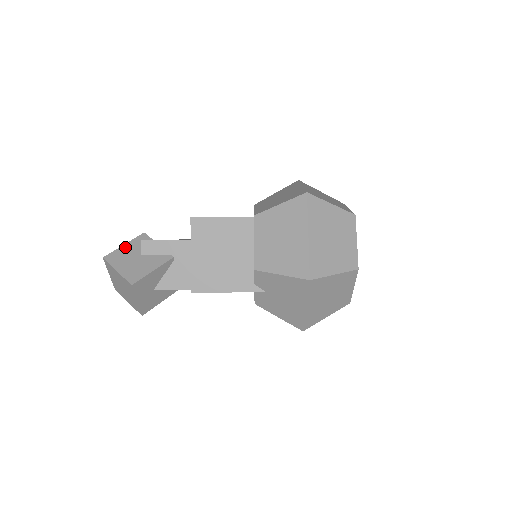
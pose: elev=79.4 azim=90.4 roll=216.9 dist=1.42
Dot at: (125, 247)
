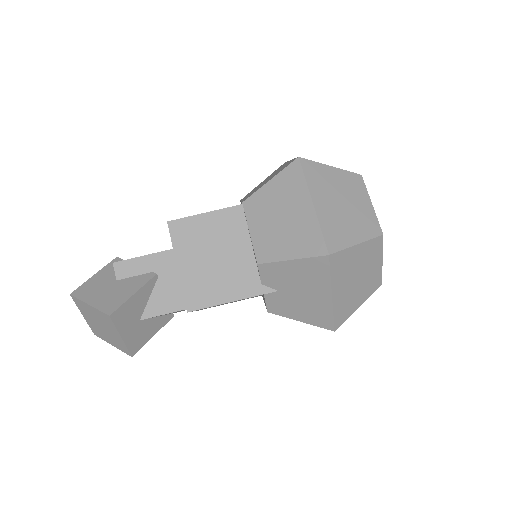
Dot at: (96, 277)
